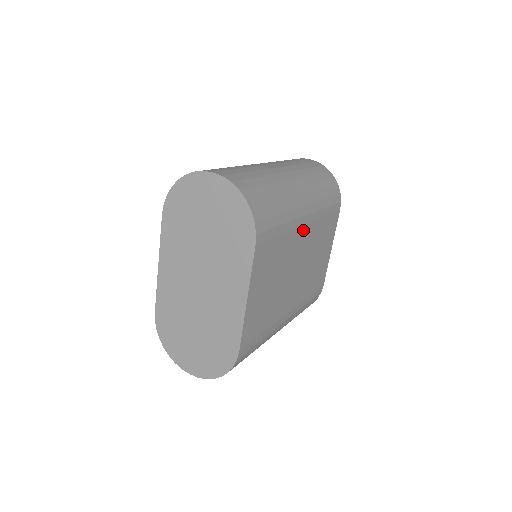
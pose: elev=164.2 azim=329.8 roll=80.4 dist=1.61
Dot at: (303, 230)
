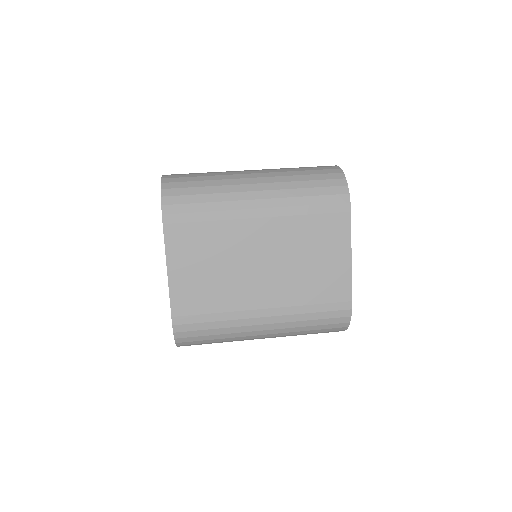
Dot at: (256, 223)
